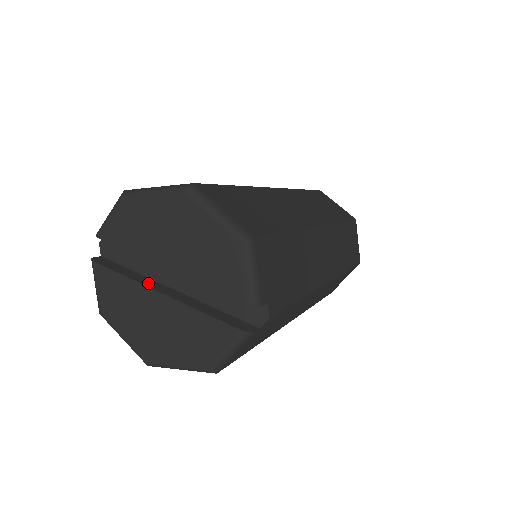
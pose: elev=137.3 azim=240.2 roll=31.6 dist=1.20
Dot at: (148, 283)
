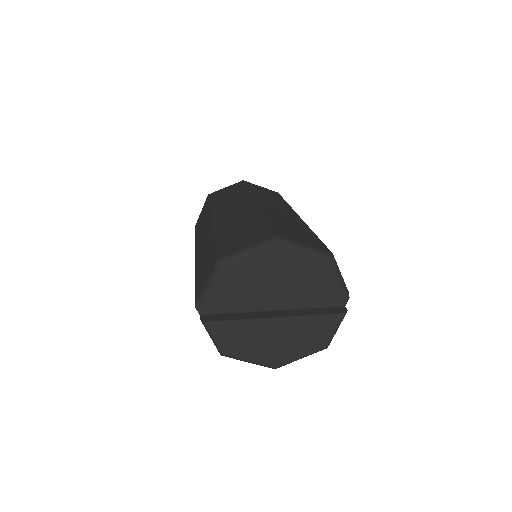
Dot at: (258, 316)
